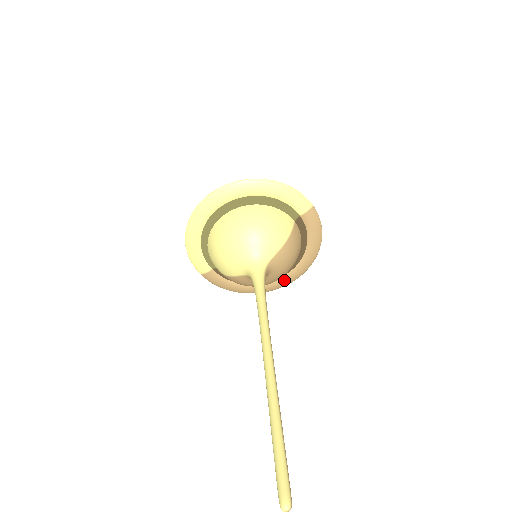
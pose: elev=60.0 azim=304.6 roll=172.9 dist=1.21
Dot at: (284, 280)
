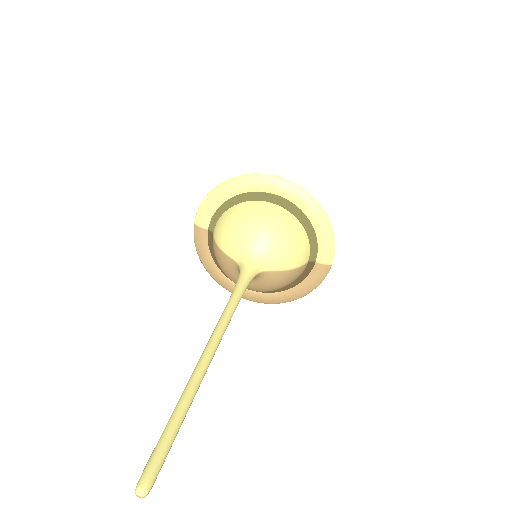
Dot at: (248, 293)
